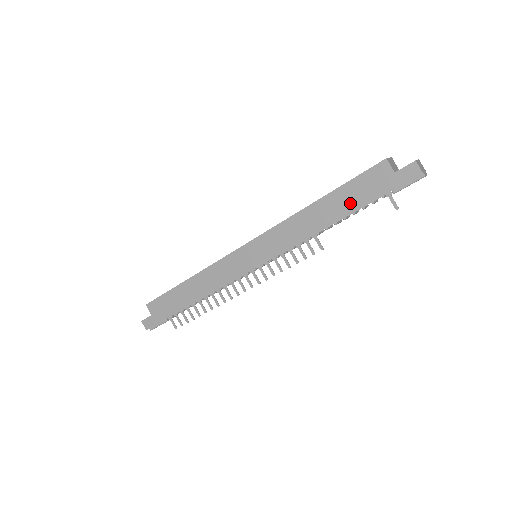
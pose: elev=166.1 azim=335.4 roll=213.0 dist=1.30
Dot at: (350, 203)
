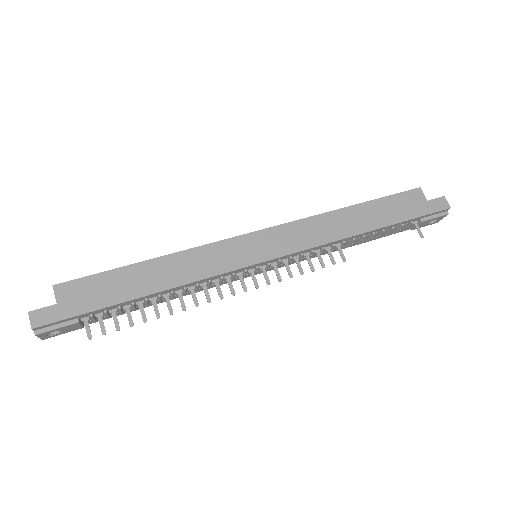
Dot at: (386, 216)
